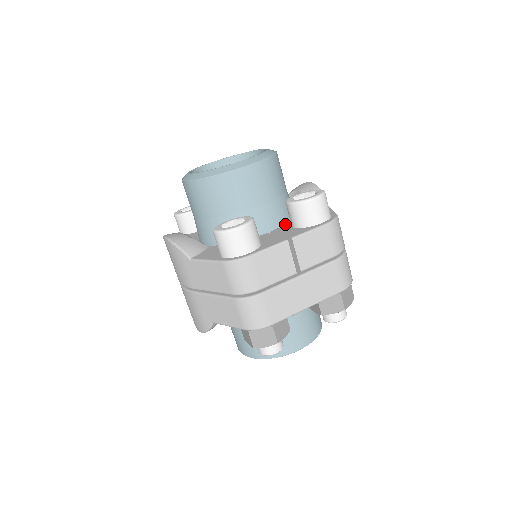
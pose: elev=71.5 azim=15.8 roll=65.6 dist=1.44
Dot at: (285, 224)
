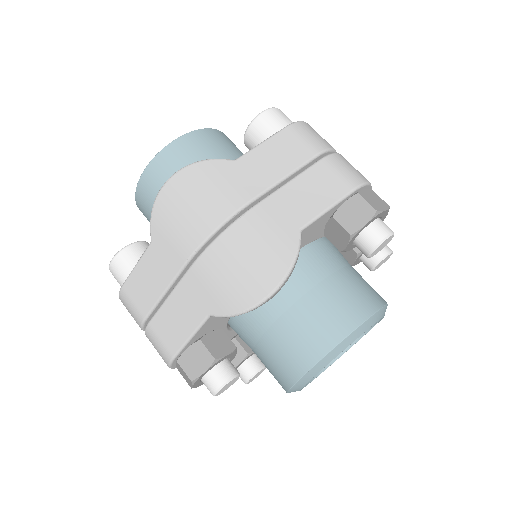
Dot at: occluded
